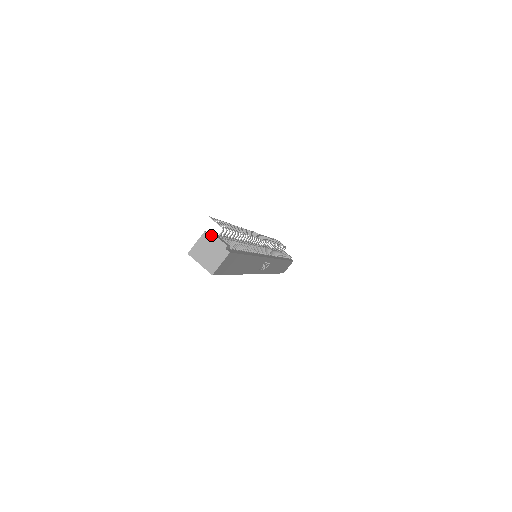
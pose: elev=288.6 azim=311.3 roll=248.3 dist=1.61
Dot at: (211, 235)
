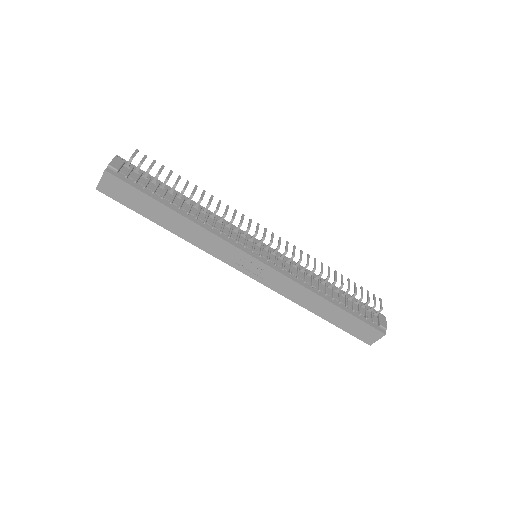
Dot at: (115, 157)
